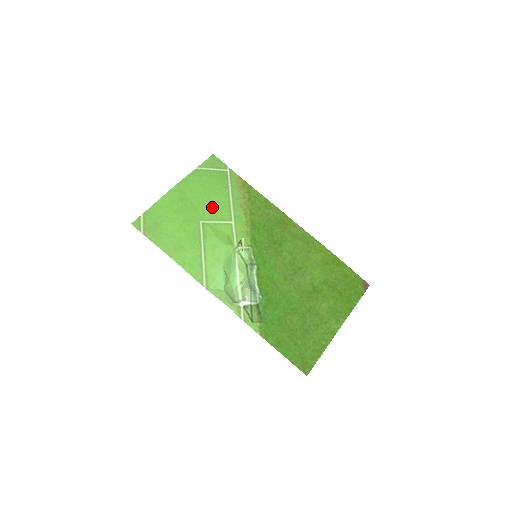
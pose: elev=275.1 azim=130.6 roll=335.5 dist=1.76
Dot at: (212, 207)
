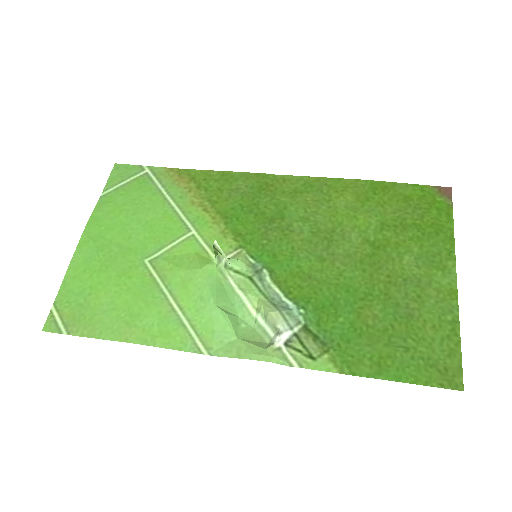
Dot at: (151, 231)
